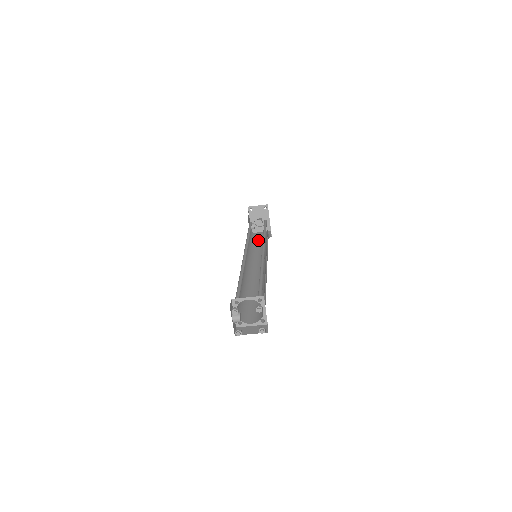
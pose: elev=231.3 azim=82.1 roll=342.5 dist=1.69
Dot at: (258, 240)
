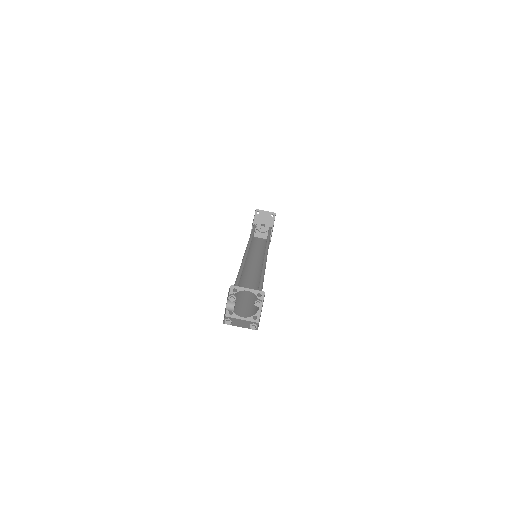
Dot at: (257, 244)
